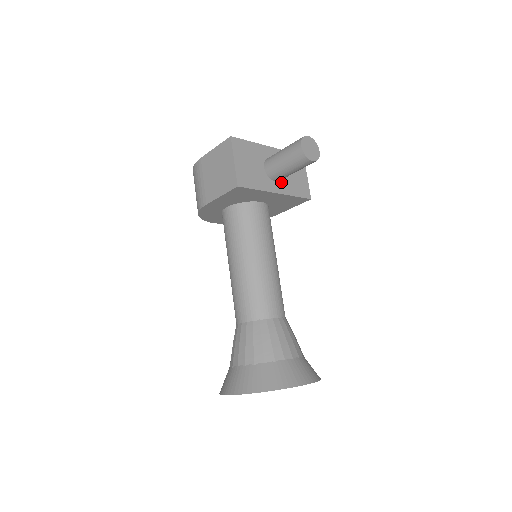
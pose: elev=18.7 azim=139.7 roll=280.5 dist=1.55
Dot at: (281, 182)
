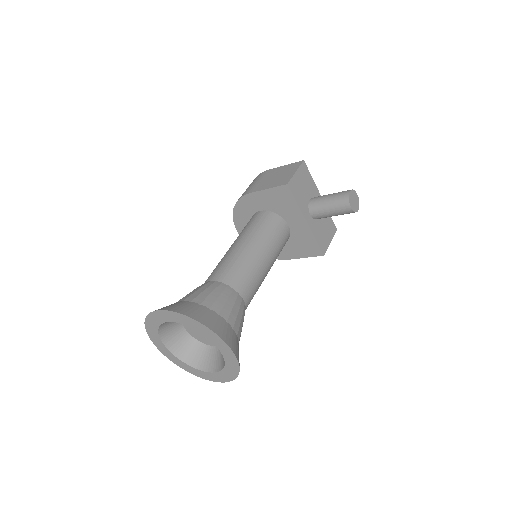
Dot at: (313, 220)
